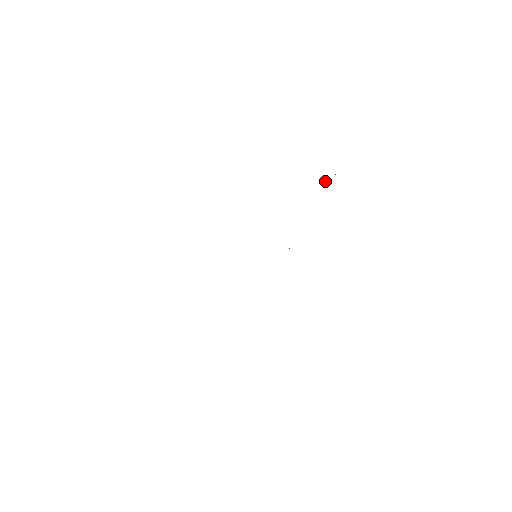
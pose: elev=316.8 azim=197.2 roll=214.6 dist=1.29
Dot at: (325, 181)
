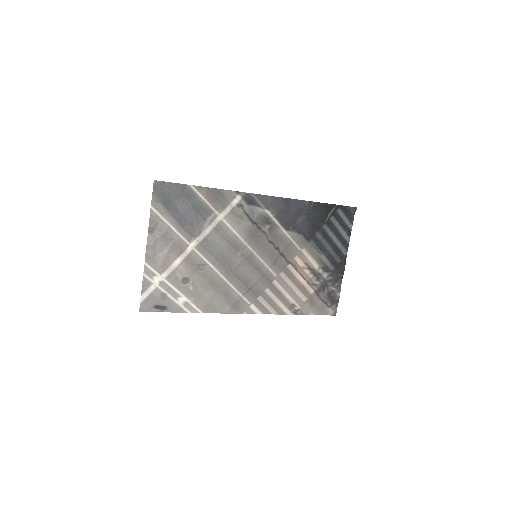
Dot at: (325, 222)
